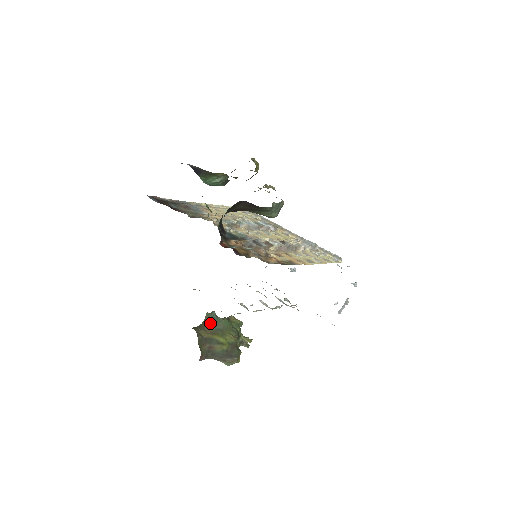
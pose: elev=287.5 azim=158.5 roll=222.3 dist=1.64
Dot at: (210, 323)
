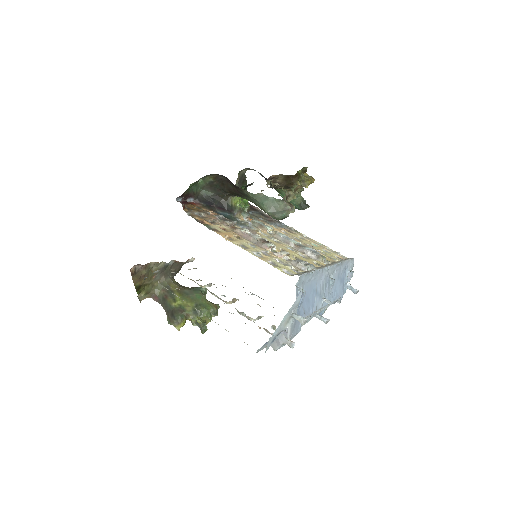
Dot at: (190, 289)
